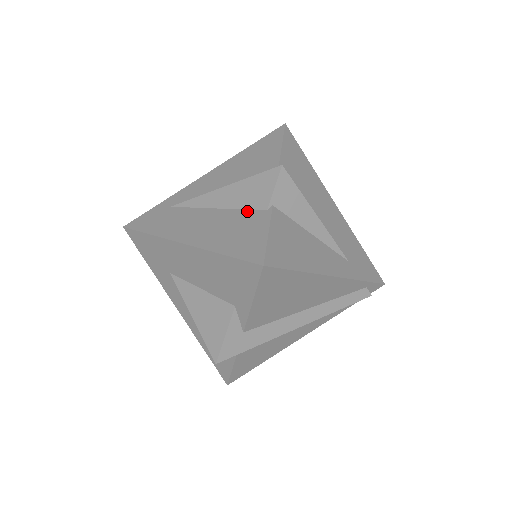
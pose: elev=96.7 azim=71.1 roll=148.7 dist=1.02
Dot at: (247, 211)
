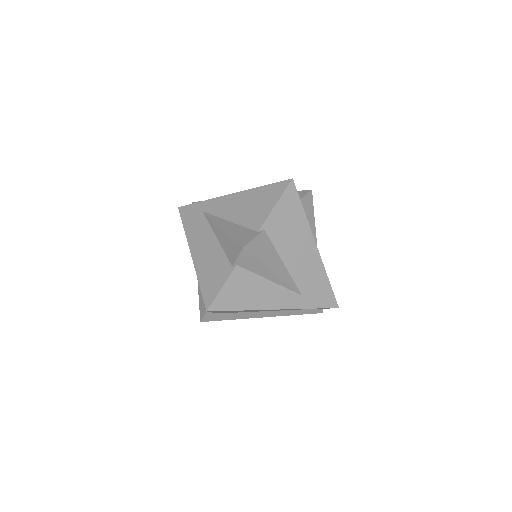
Dot at: (225, 257)
